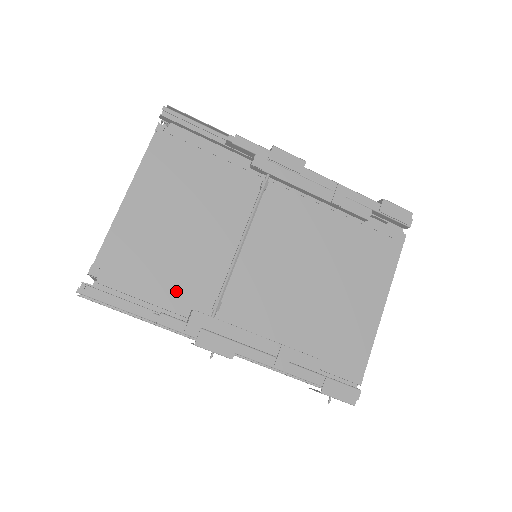
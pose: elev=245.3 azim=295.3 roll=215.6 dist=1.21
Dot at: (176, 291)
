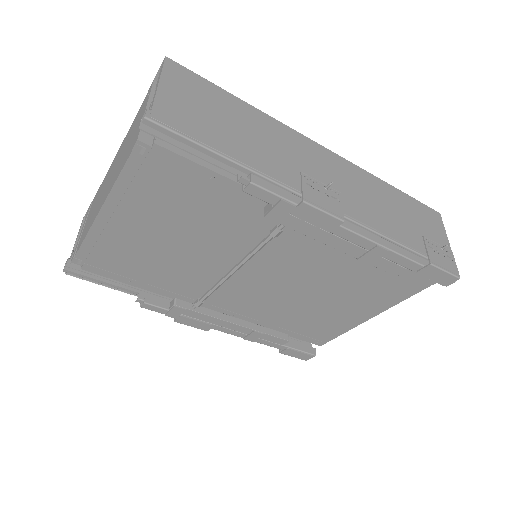
Dot at: (161, 283)
